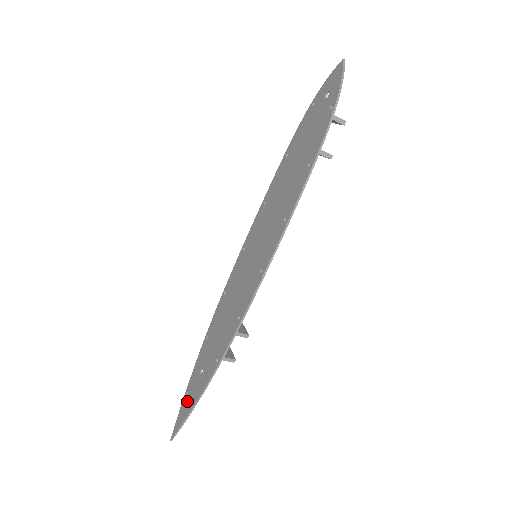
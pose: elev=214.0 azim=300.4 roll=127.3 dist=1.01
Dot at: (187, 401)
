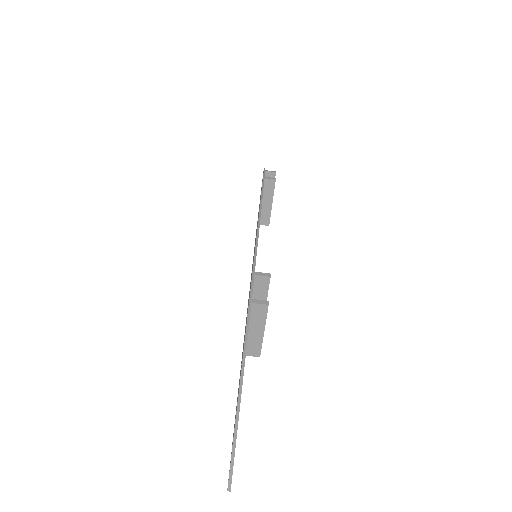
Dot at: occluded
